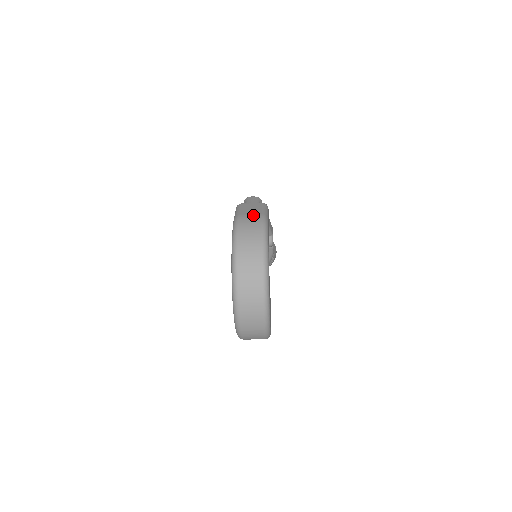
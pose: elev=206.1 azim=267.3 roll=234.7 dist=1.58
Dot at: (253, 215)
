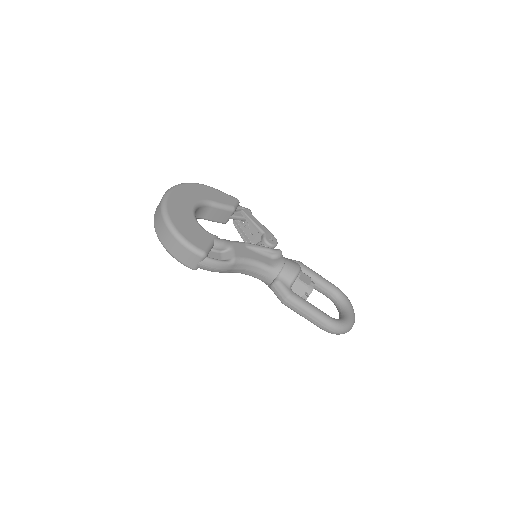
Dot at: occluded
